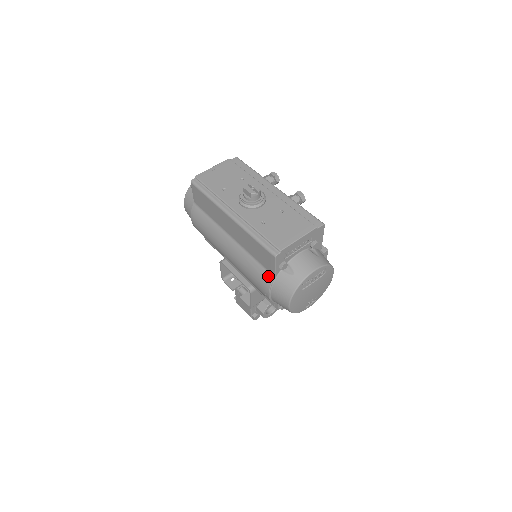
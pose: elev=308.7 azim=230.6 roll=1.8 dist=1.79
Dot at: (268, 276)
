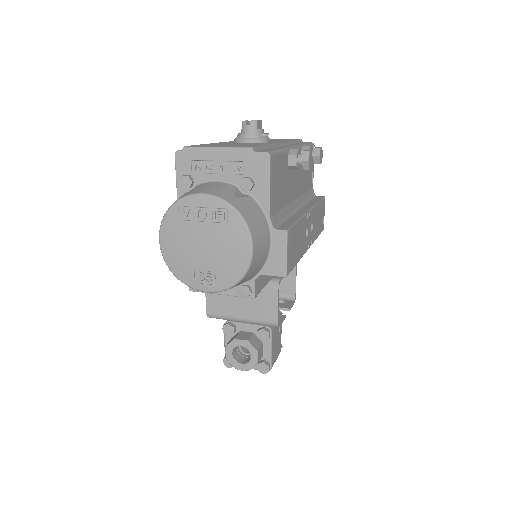
Dot at: occluded
